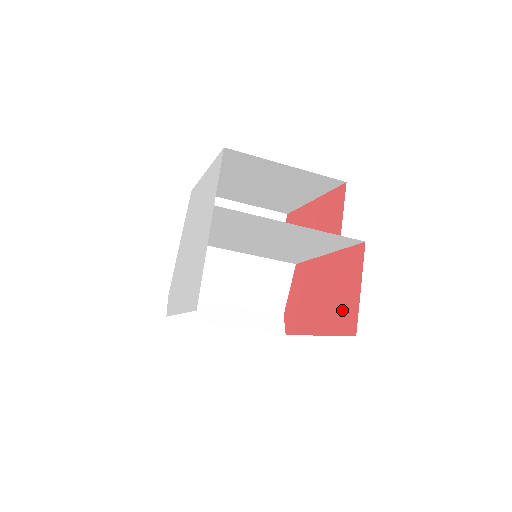
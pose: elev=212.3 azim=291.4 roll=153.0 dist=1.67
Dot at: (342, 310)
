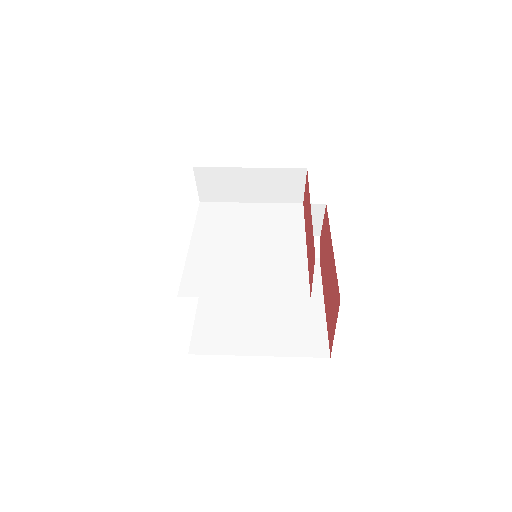
Dot at: (330, 321)
